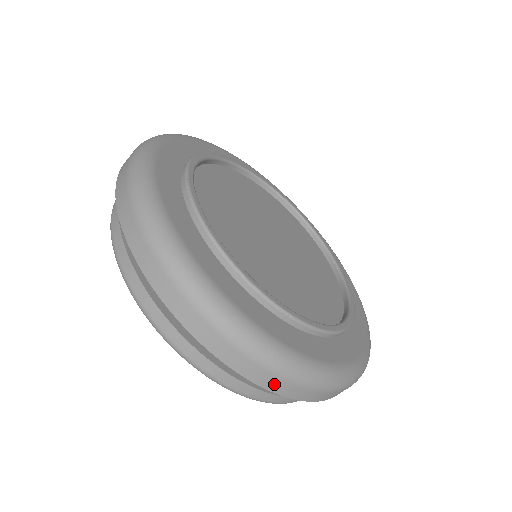
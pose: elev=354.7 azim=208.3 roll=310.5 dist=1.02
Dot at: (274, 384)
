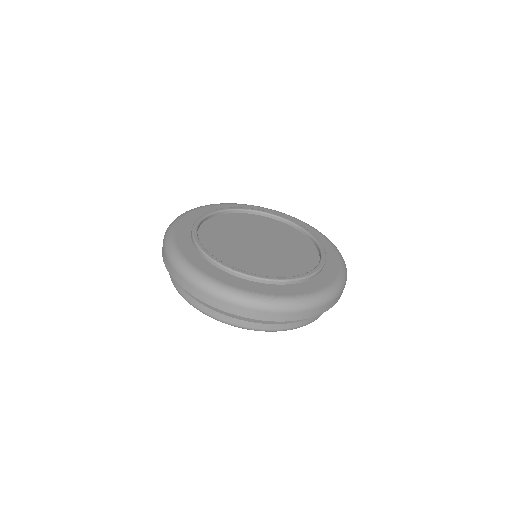
Dot at: (310, 314)
